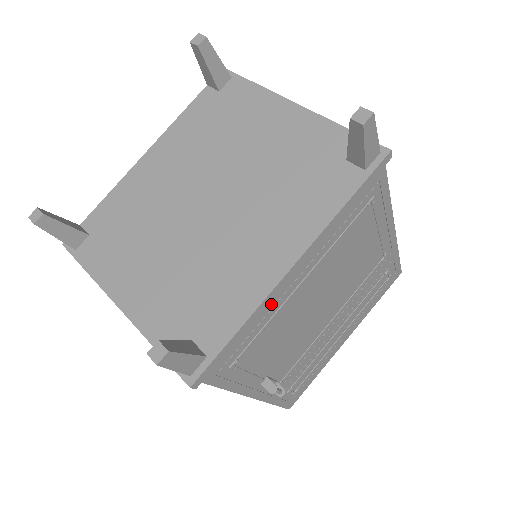
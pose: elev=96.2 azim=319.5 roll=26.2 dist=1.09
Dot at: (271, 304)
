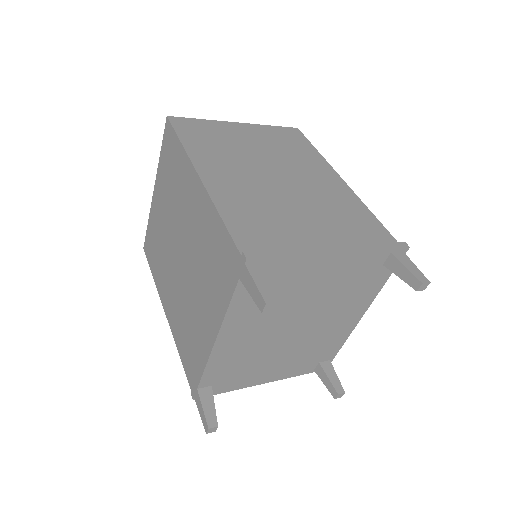
Dot at: occluded
